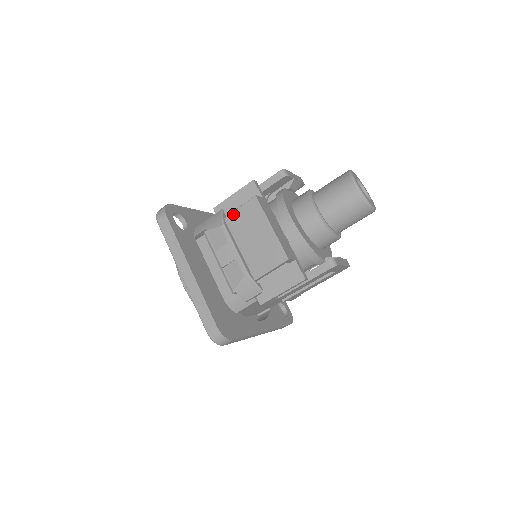
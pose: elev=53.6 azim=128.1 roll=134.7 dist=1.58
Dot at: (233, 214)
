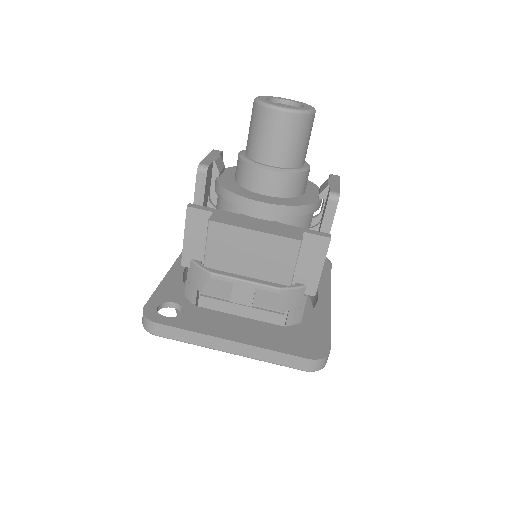
Dot at: (207, 255)
